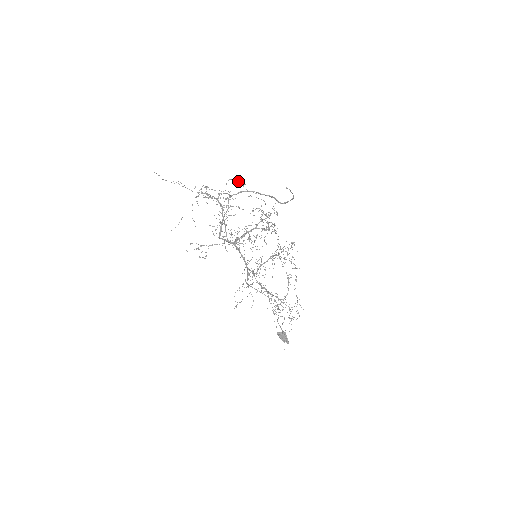
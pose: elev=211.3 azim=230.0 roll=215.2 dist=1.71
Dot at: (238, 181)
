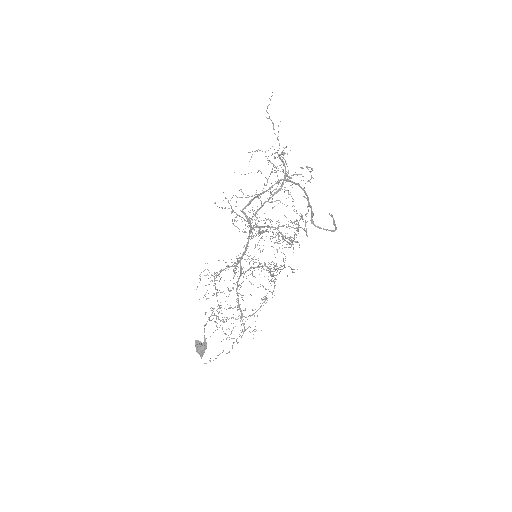
Dot at: (311, 175)
